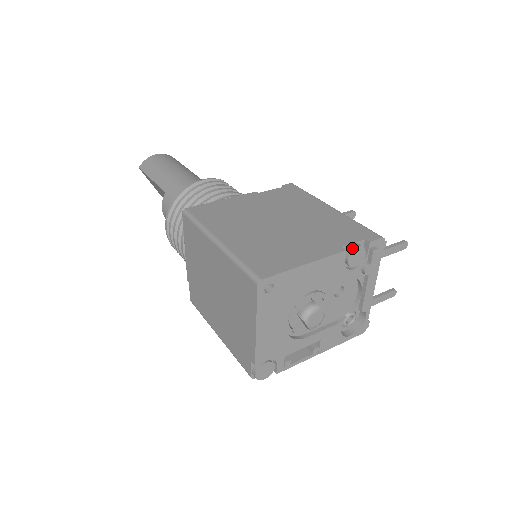
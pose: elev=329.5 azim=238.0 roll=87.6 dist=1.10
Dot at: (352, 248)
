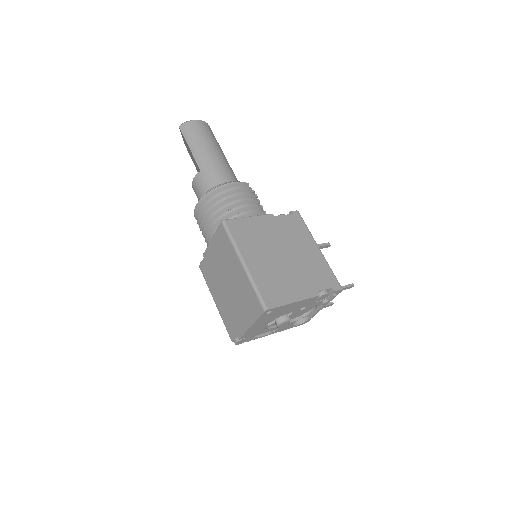
Dot at: (323, 293)
